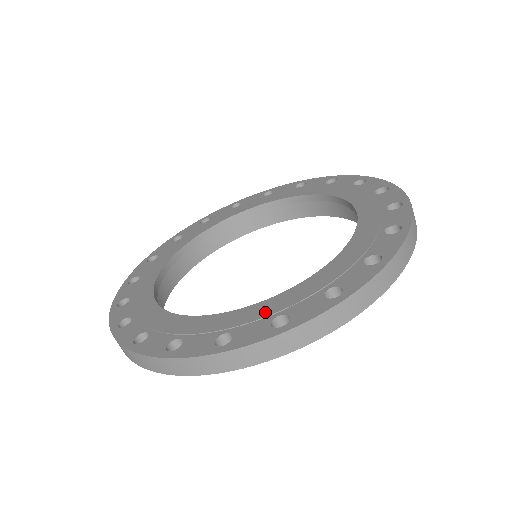
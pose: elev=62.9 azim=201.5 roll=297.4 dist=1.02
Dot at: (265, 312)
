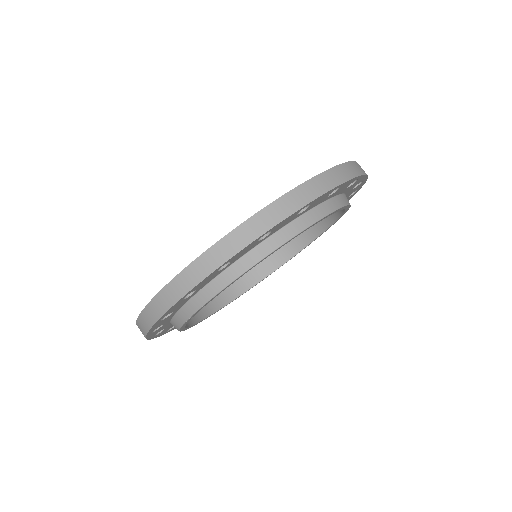
Dot at: occluded
